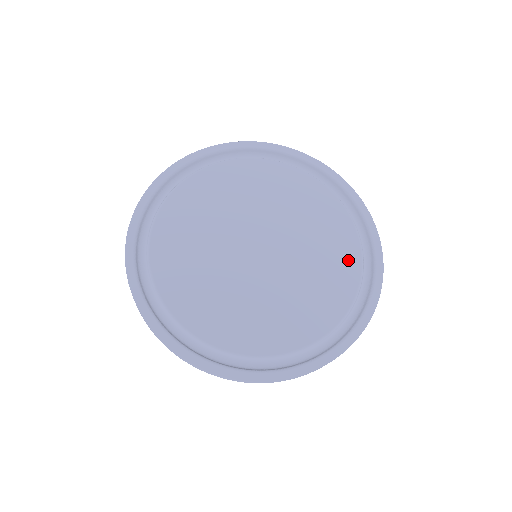
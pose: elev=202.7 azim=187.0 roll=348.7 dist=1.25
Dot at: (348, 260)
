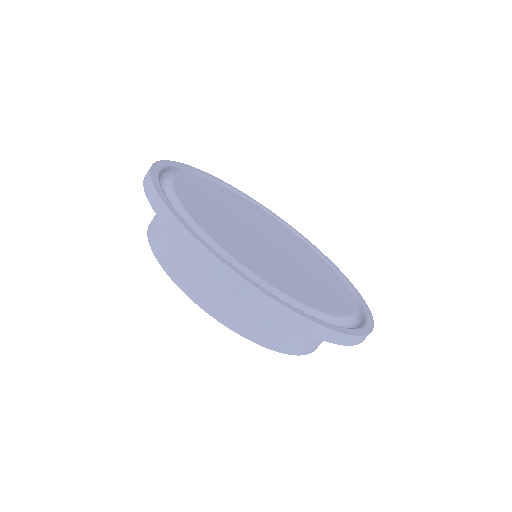
Dot at: (343, 296)
